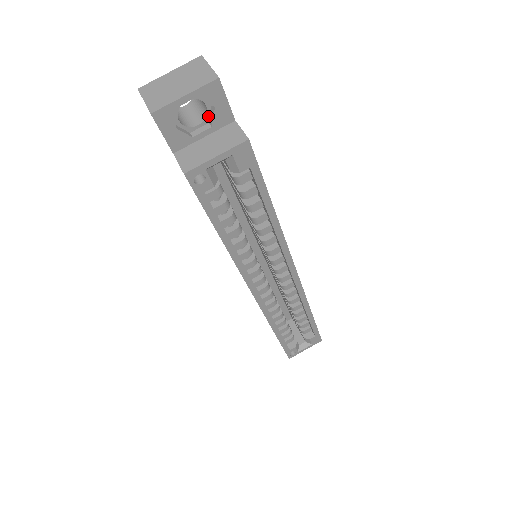
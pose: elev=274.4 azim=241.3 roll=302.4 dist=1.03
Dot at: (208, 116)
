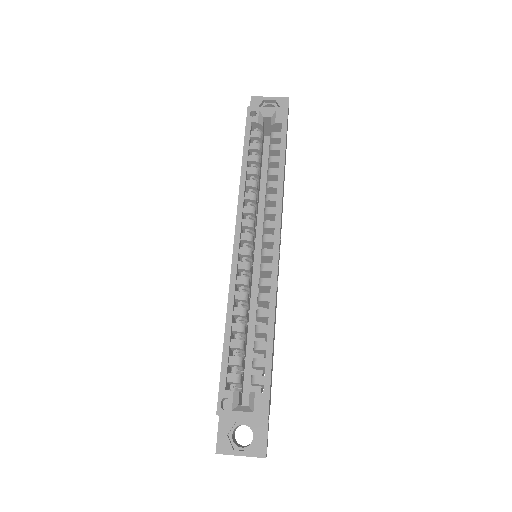
Dot at: occluded
